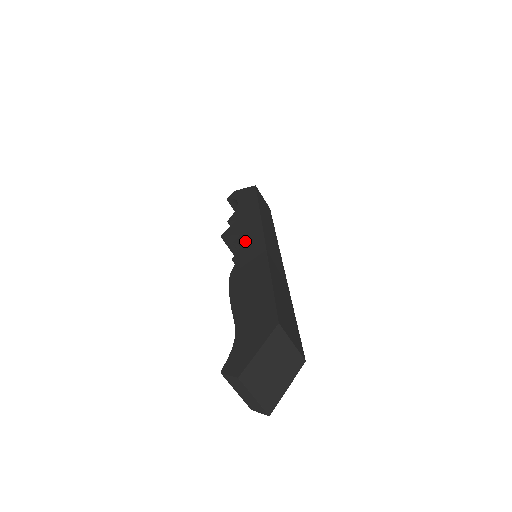
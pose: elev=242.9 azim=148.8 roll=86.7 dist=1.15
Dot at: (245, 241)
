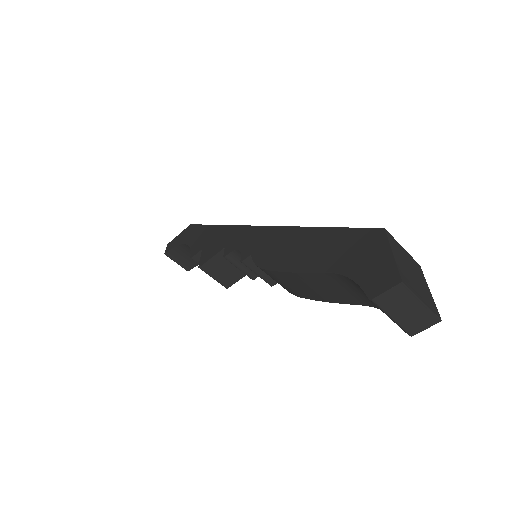
Dot at: (239, 244)
